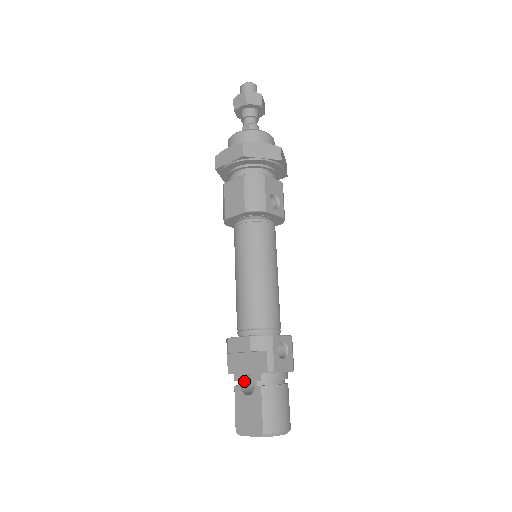
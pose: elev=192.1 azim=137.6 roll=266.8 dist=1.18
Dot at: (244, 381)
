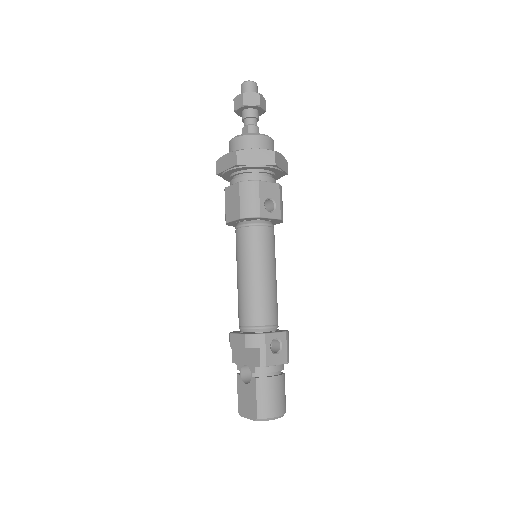
Dot at: (245, 370)
